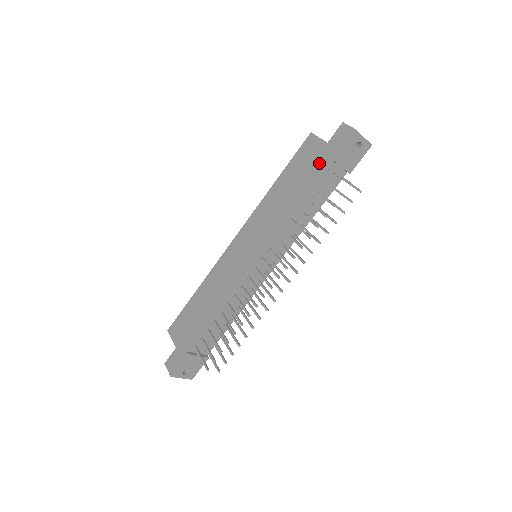
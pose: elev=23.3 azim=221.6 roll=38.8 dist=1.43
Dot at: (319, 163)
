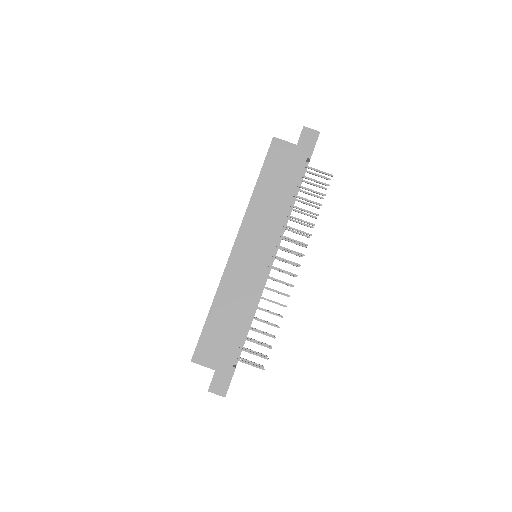
Dot at: (297, 163)
